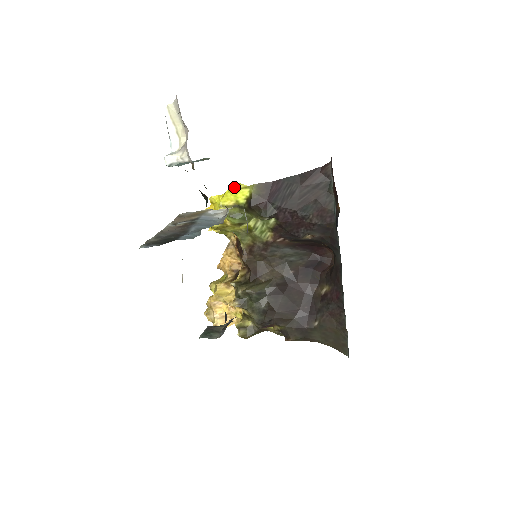
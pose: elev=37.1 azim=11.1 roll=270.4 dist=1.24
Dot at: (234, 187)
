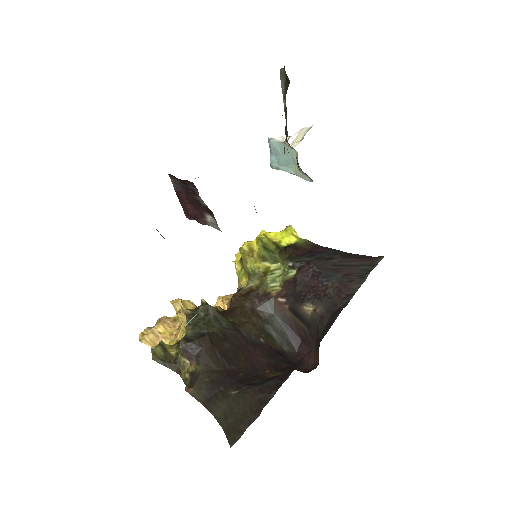
Dot at: (289, 230)
